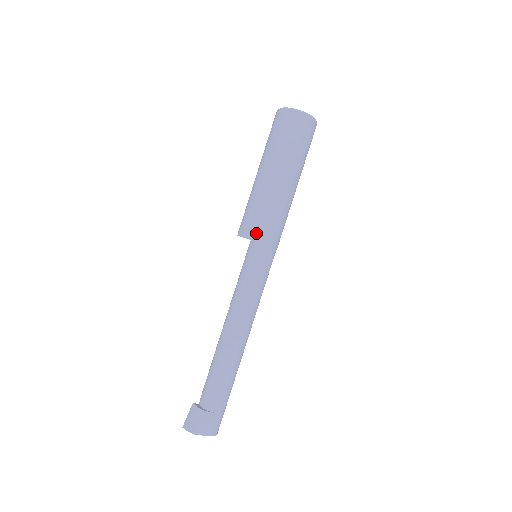
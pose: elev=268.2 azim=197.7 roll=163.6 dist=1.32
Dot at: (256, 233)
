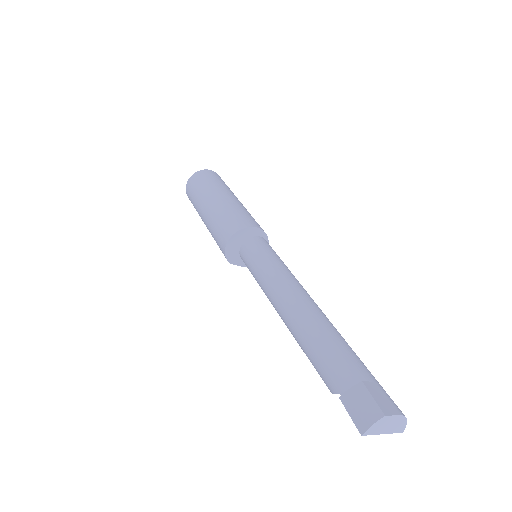
Dot at: (245, 223)
